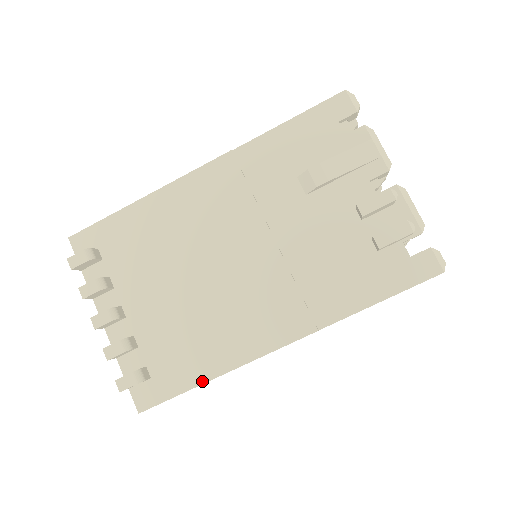
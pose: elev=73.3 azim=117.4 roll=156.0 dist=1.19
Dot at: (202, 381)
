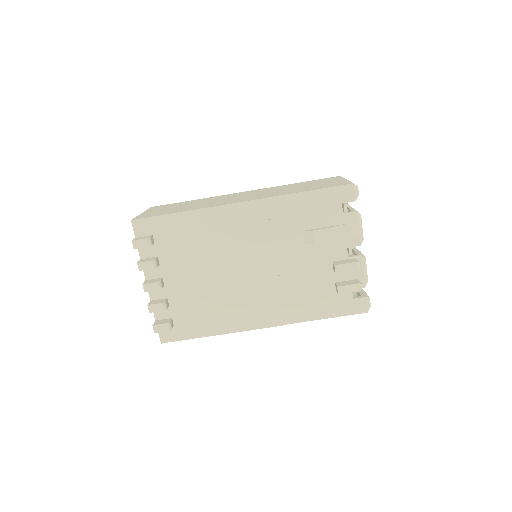
Dot at: (207, 335)
